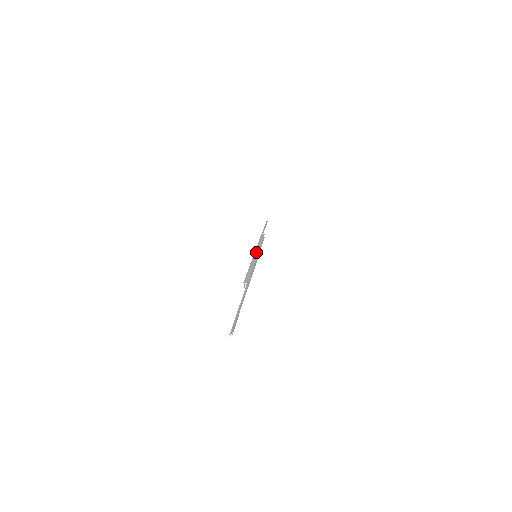
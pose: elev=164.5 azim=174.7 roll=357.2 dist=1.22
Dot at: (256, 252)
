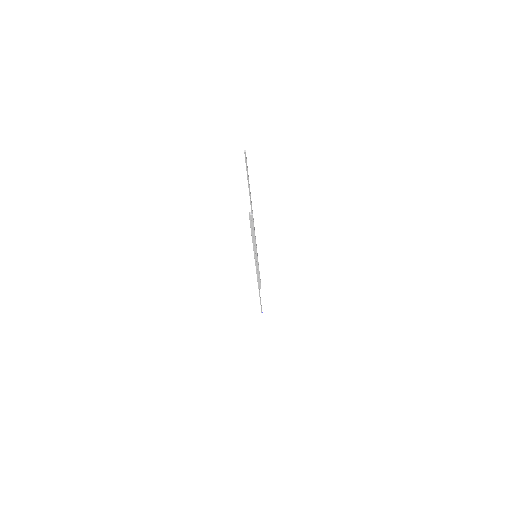
Dot at: occluded
